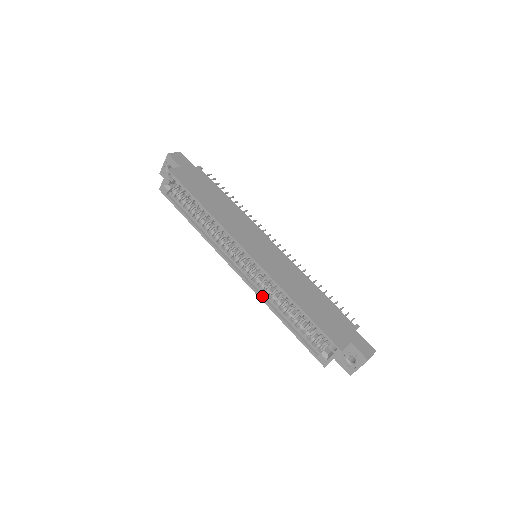
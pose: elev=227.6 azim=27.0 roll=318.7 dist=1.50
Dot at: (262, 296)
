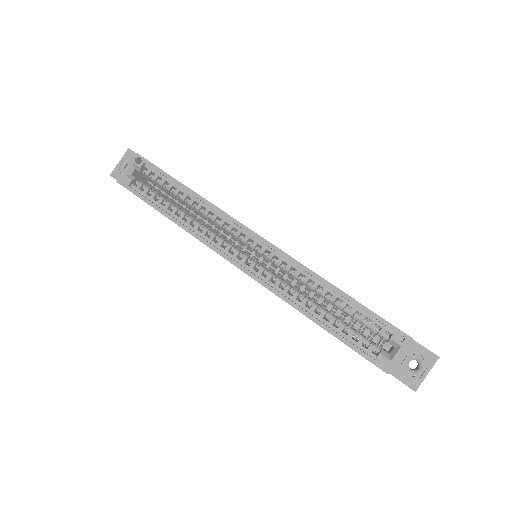
Dot at: (280, 292)
